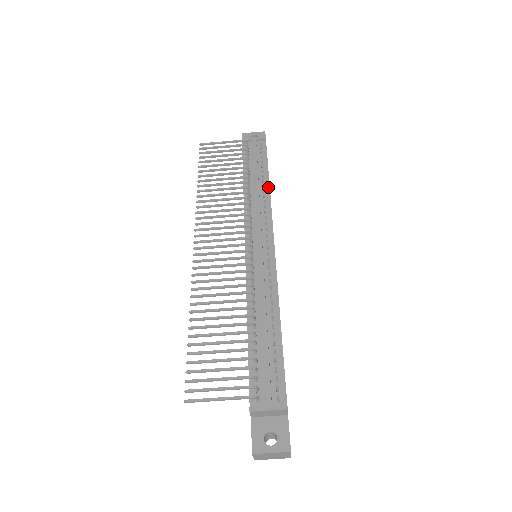
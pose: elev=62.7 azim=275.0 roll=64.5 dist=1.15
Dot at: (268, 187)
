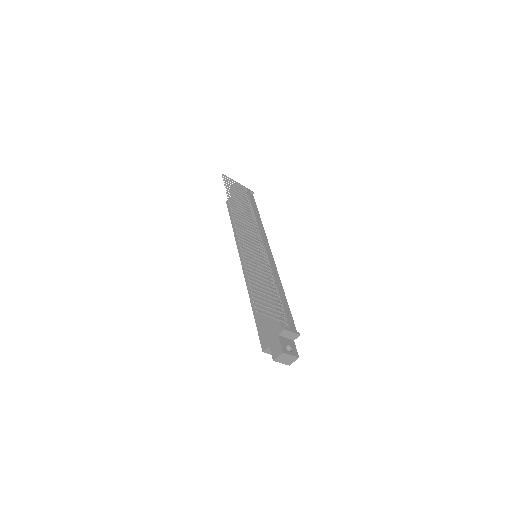
Dot at: (261, 221)
